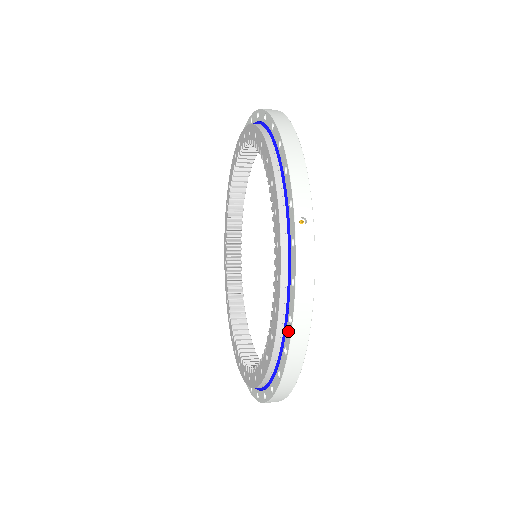
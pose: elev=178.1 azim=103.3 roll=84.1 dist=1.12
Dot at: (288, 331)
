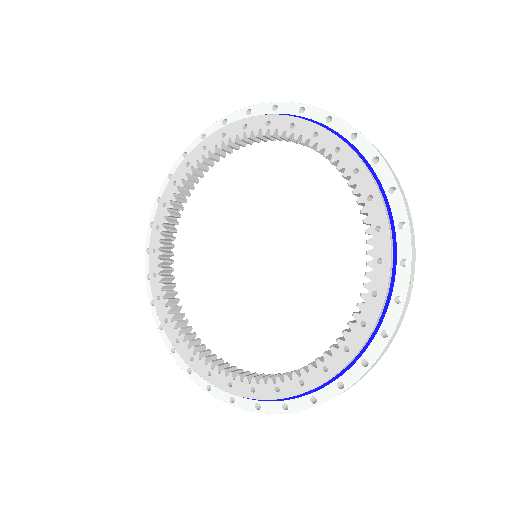
Dot at: (356, 371)
